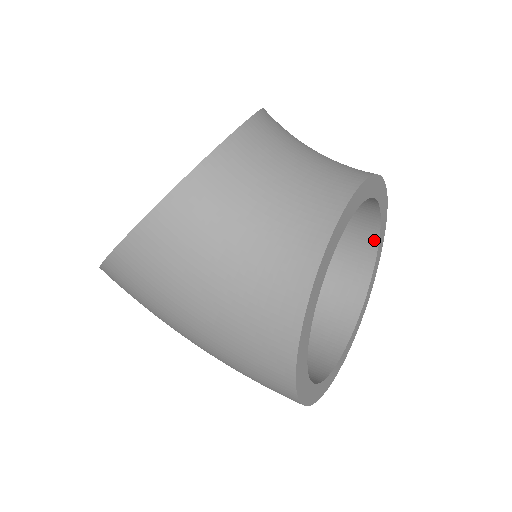
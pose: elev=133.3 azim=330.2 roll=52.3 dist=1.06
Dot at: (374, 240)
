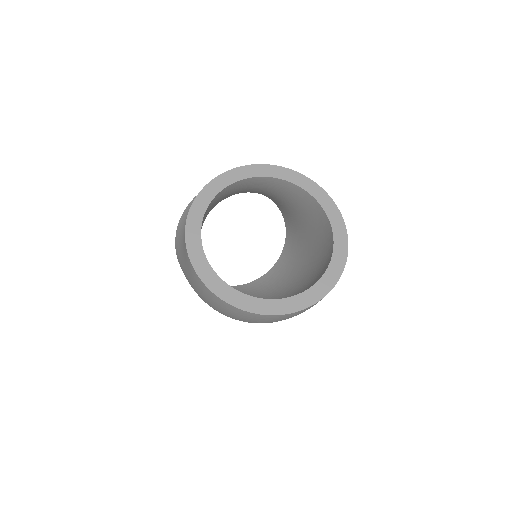
Dot at: (330, 227)
